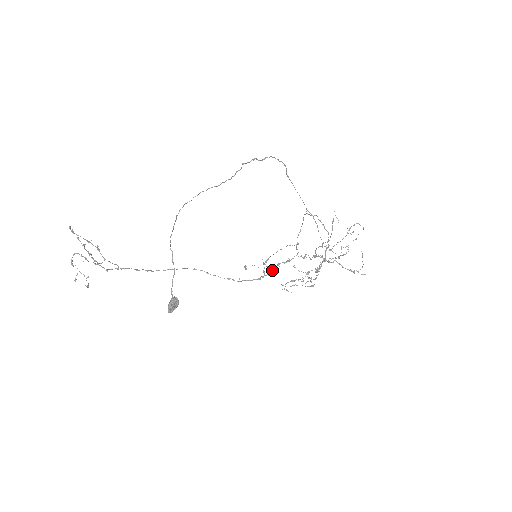
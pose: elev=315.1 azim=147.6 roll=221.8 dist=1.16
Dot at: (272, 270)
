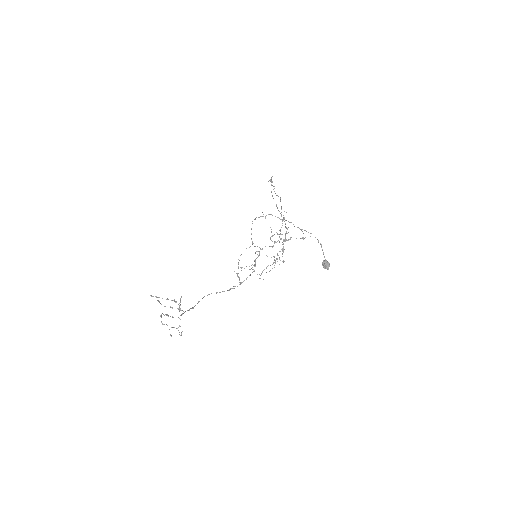
Dot at: (255, 266)
